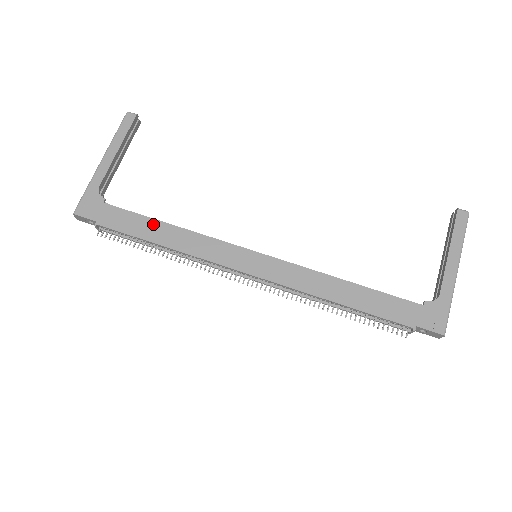
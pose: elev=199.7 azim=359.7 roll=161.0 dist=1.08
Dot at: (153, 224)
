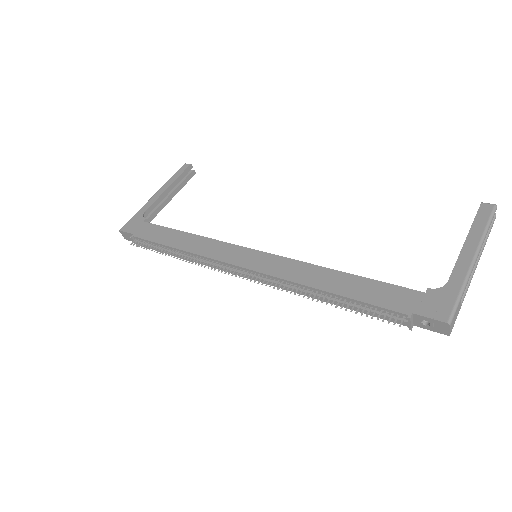
Dot at: (174, 233)
